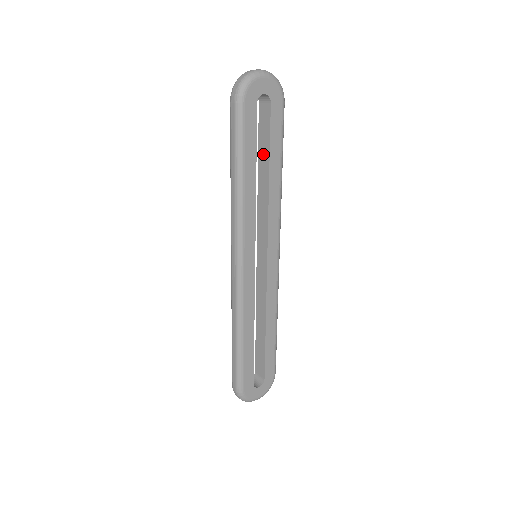
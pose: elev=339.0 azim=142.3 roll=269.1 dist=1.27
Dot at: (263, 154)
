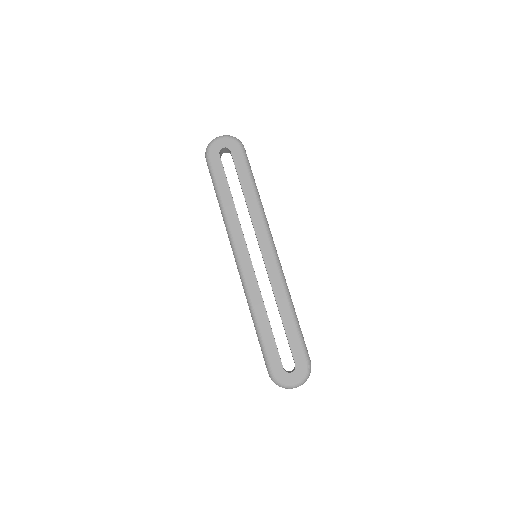
Dot at: occluded
